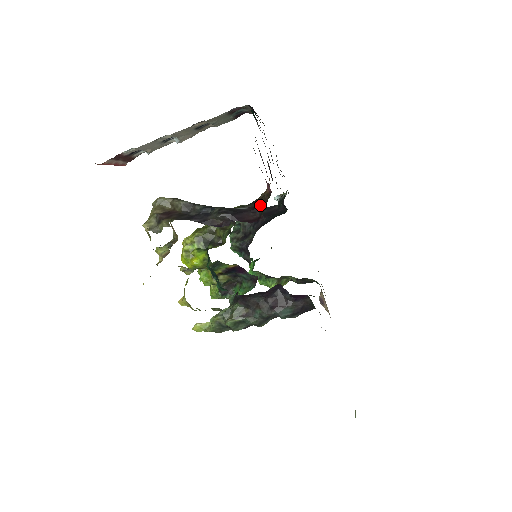
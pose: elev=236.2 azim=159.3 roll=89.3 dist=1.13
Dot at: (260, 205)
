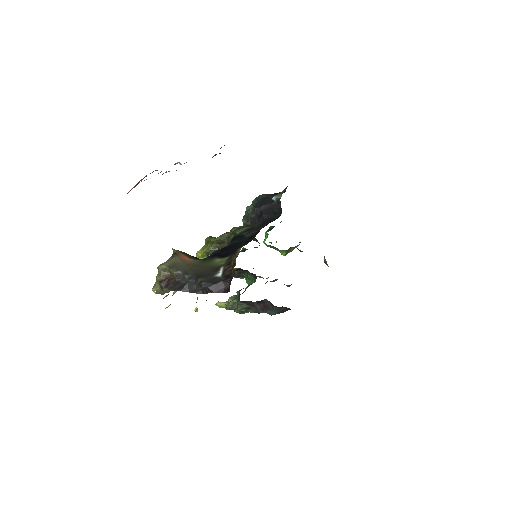
Dot at: (230, 277)
